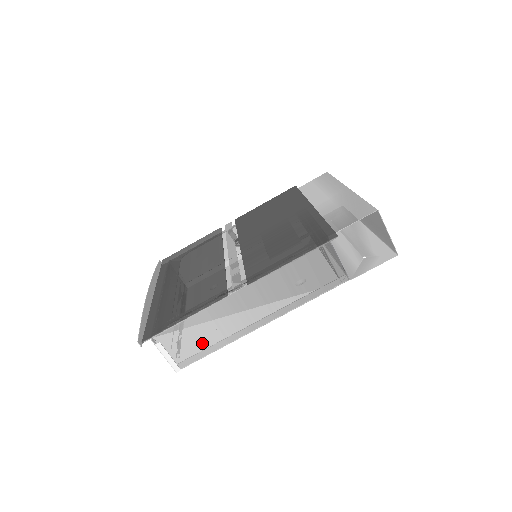
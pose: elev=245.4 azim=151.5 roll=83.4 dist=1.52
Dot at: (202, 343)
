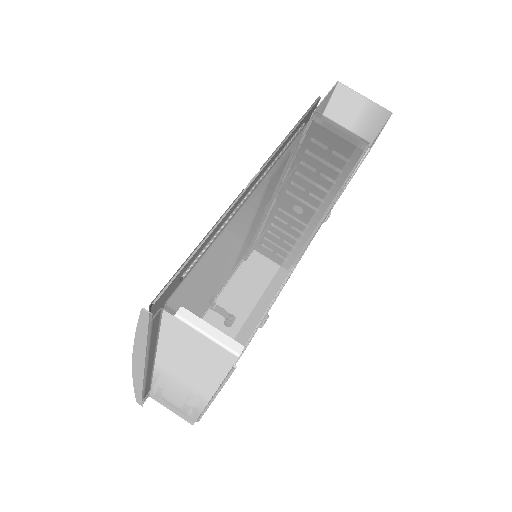
Dot at: (251, 285)
